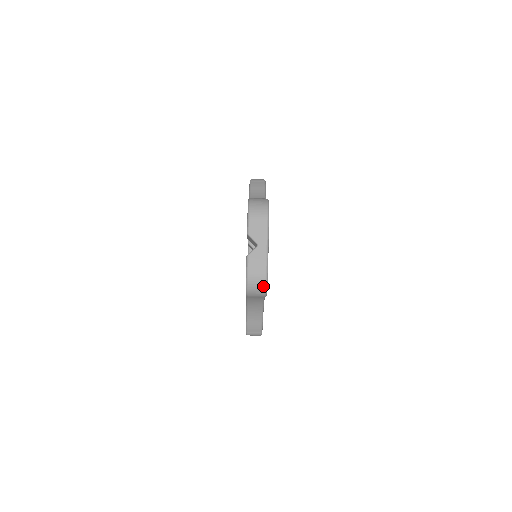
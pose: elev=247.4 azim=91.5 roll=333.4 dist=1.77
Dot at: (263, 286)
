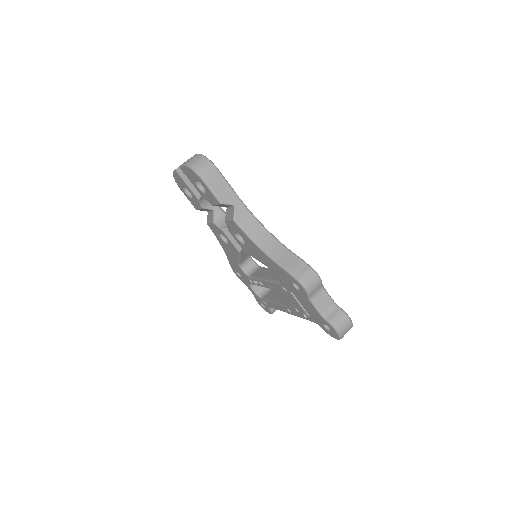
Dot at: (201, 157)
